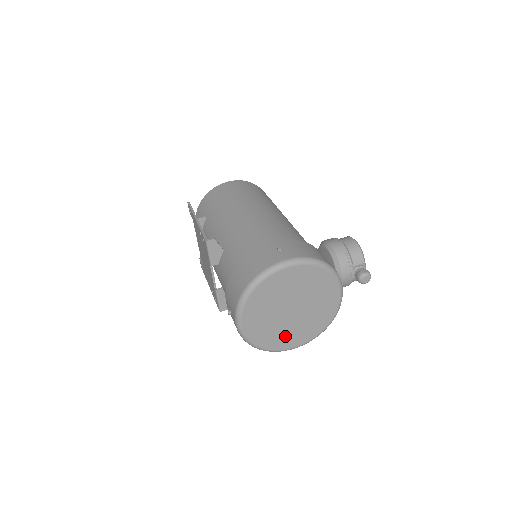
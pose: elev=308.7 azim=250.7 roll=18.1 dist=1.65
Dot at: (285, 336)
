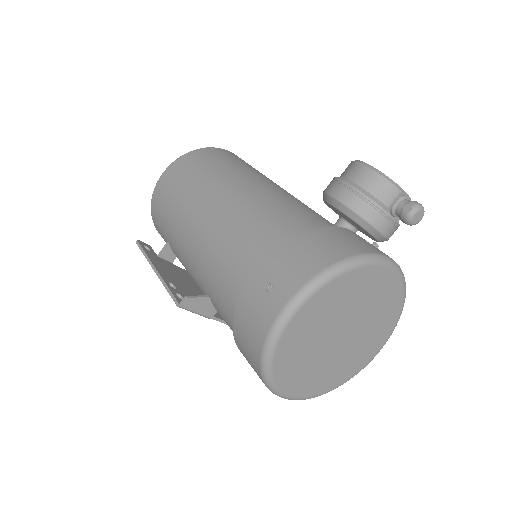
Dot at: (355, 357)
